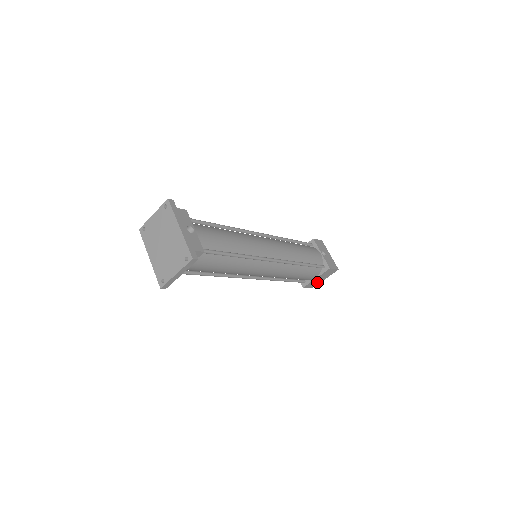
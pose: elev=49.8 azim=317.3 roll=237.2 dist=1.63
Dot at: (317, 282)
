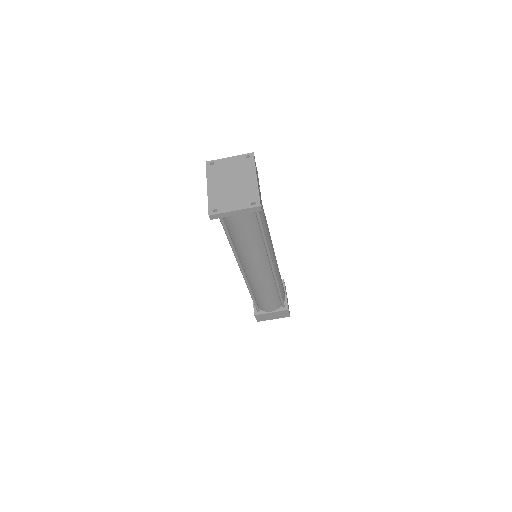
Dot at: (267, 318)
